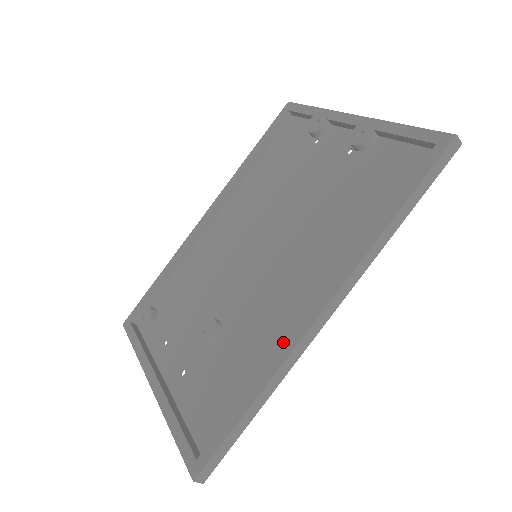
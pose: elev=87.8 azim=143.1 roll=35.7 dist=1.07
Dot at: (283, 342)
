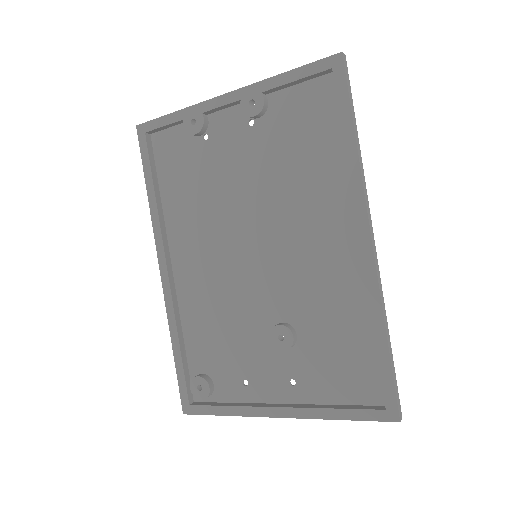
Dot at: (357, 285)
